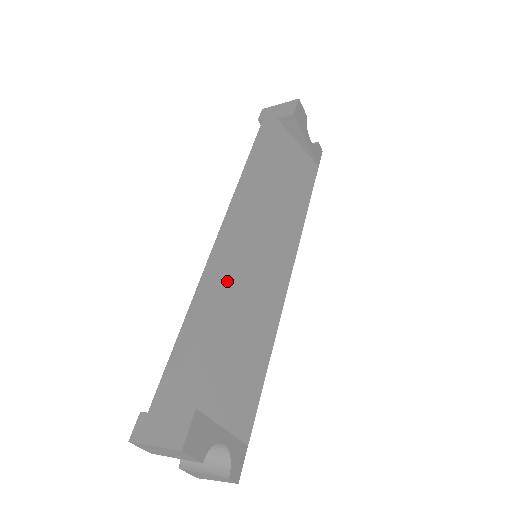
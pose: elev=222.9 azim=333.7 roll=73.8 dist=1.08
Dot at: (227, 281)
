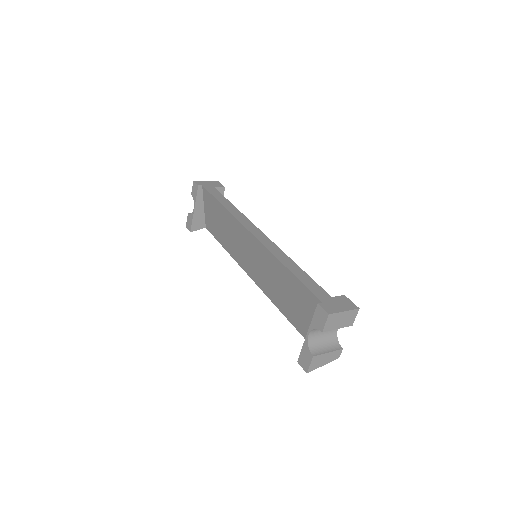
Dot at: occluded
